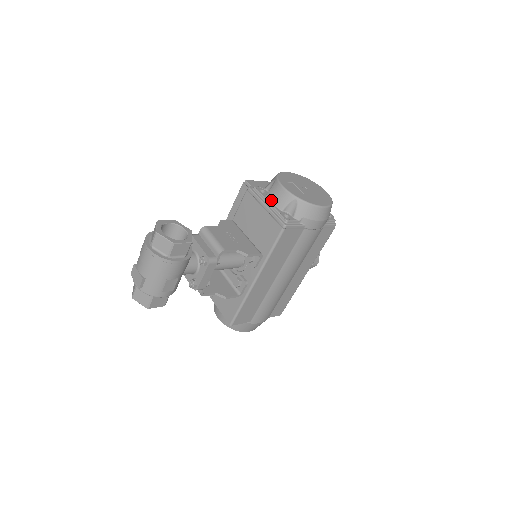
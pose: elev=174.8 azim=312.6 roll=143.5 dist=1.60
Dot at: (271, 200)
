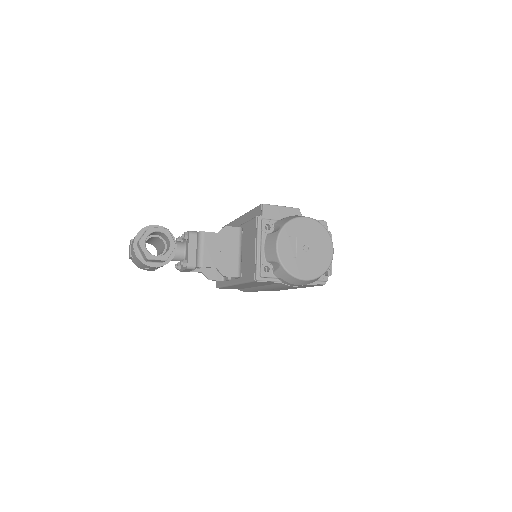
Dot at: (265, 245)
